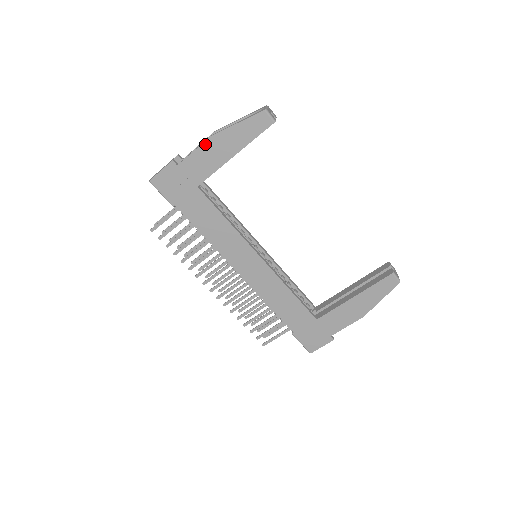
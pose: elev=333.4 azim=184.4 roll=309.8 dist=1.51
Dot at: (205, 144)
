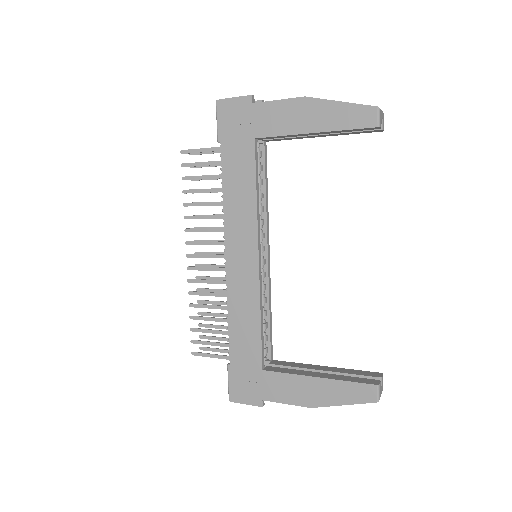
Dot at: (294, 100)
